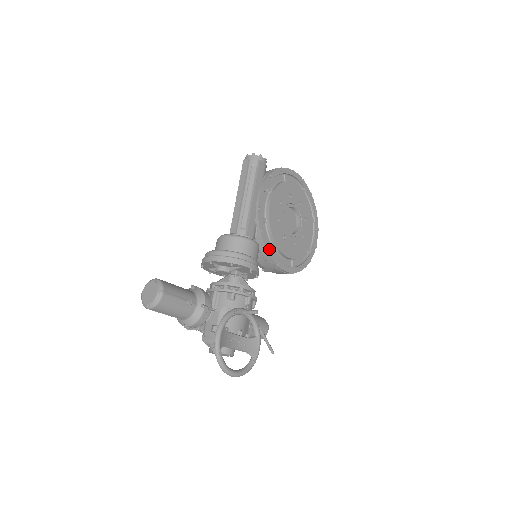
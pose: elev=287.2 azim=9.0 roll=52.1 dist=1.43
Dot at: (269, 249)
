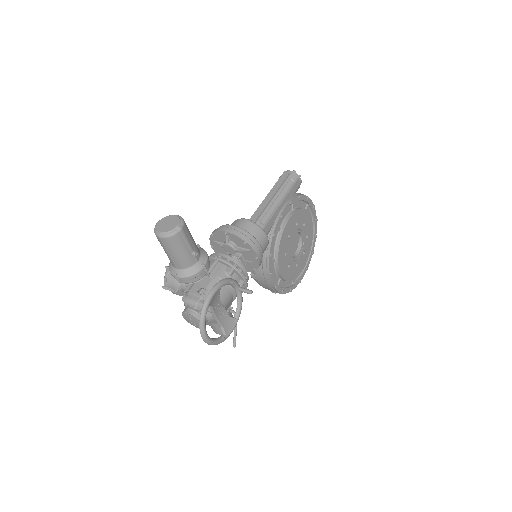
Dot at: (272, 255)
